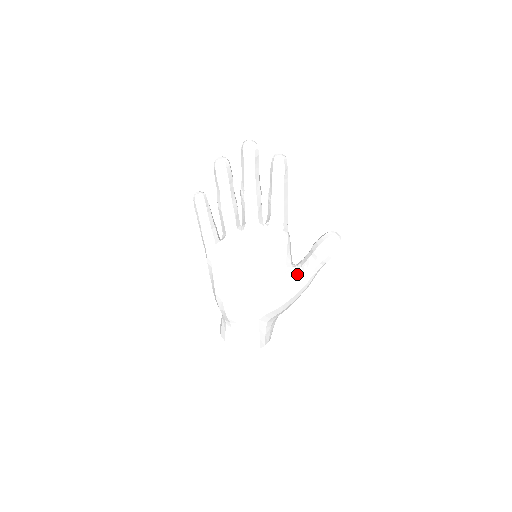
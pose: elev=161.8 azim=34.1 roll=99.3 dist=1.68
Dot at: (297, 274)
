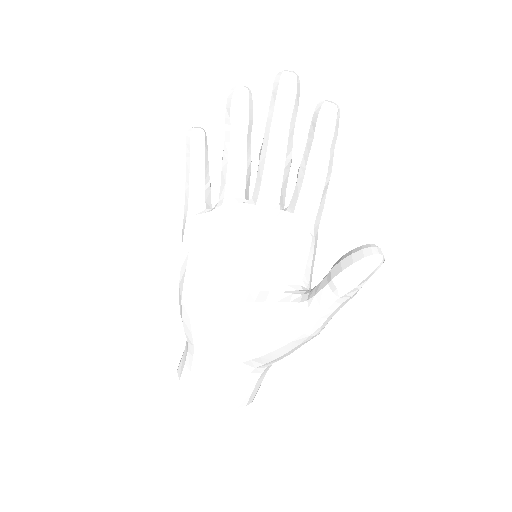
Dot at: (296, 300)
